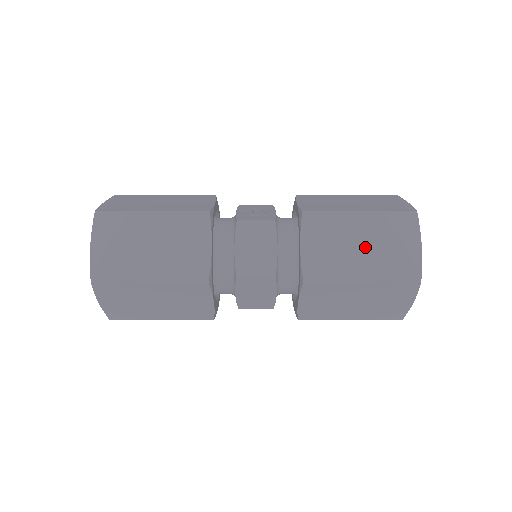
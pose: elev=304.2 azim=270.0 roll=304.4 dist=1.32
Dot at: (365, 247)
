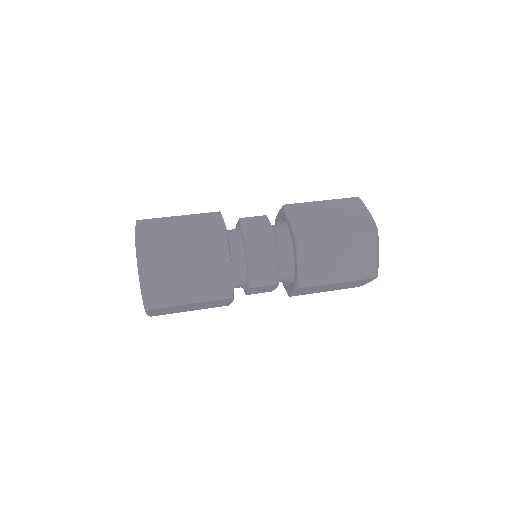
Dot at: (332, 216)
